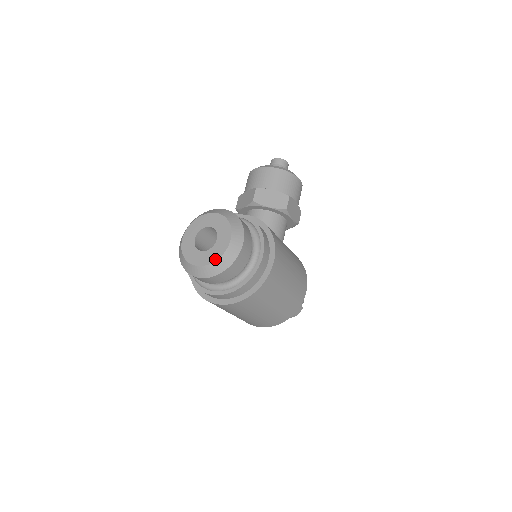
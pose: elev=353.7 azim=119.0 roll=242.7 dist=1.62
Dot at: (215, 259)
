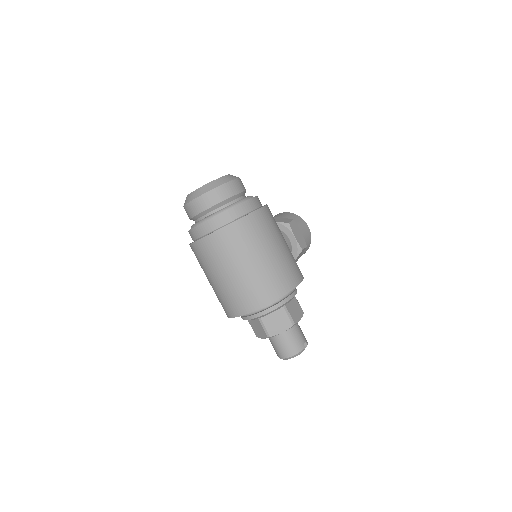
Dot at: (209, 182)
